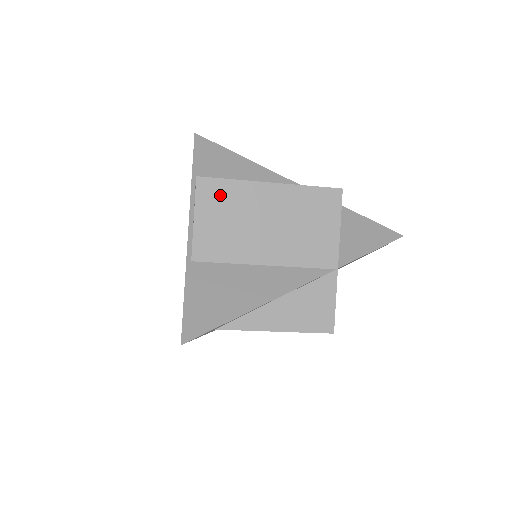
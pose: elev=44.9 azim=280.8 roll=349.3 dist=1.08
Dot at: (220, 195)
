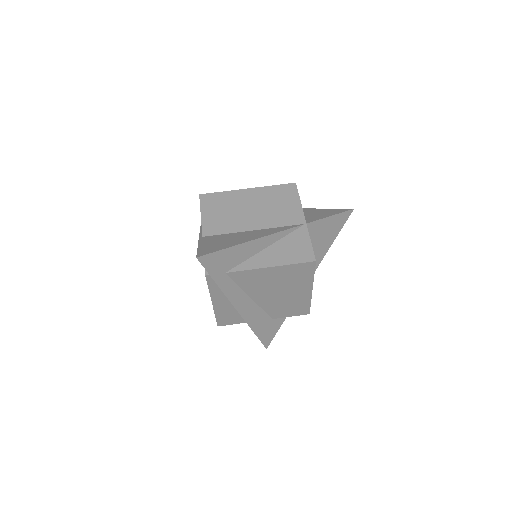
Dot at: (216, 200)
